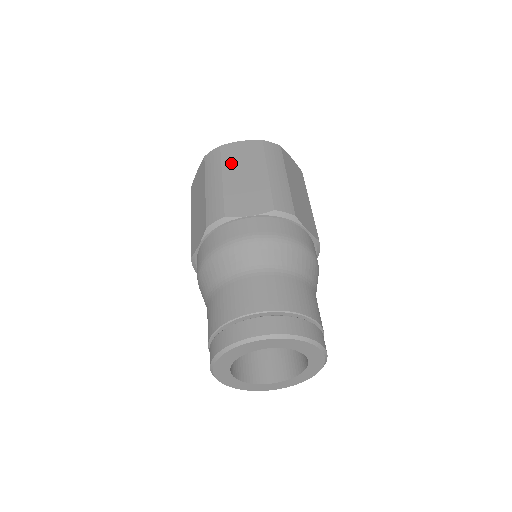
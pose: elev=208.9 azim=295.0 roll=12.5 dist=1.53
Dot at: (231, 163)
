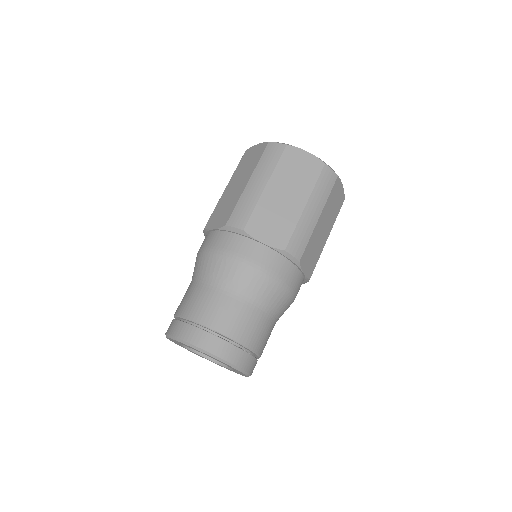
Dot at: (238, 171)
